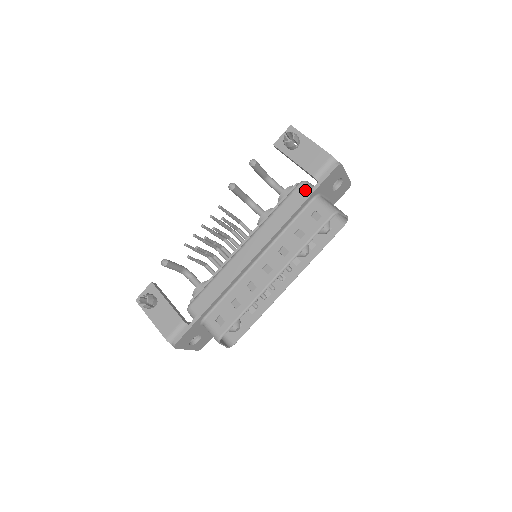
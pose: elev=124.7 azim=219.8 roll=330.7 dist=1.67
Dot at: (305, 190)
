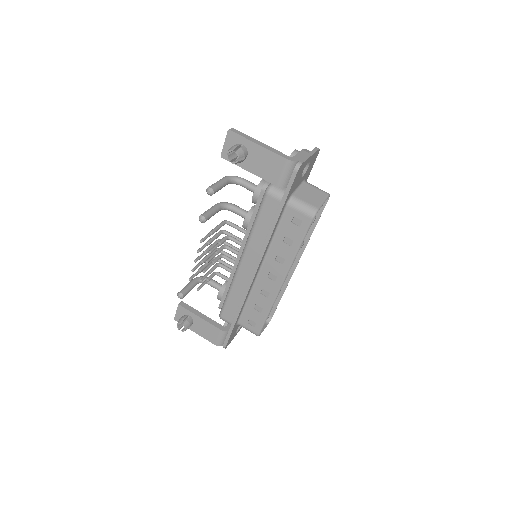
Dot at: (275, 199)
